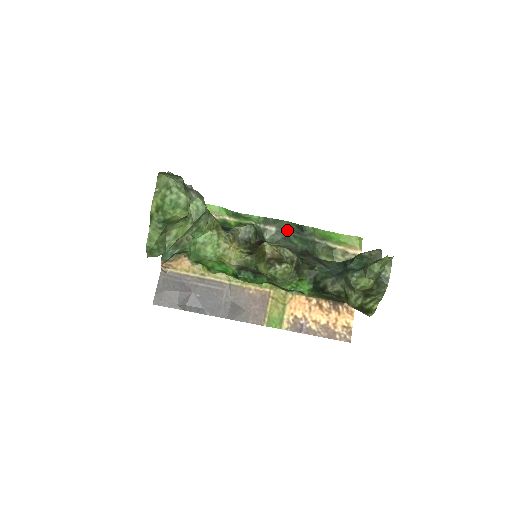
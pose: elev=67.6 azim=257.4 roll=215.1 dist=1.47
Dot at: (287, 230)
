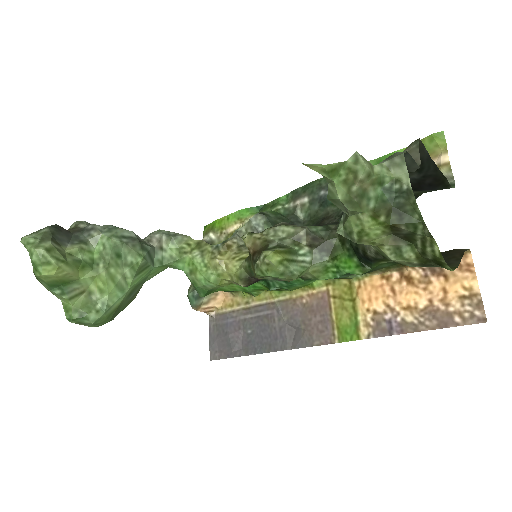
Dot at: (322, 191)
